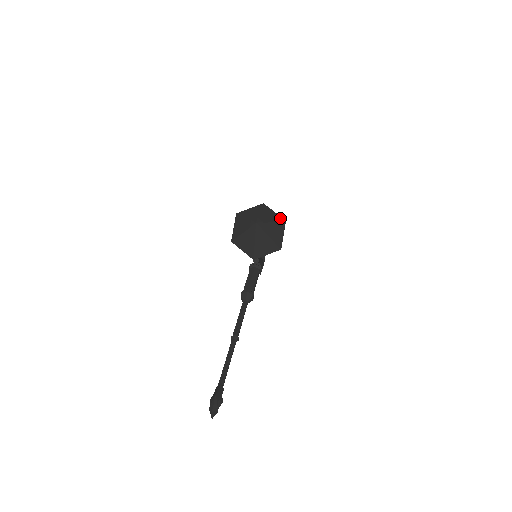
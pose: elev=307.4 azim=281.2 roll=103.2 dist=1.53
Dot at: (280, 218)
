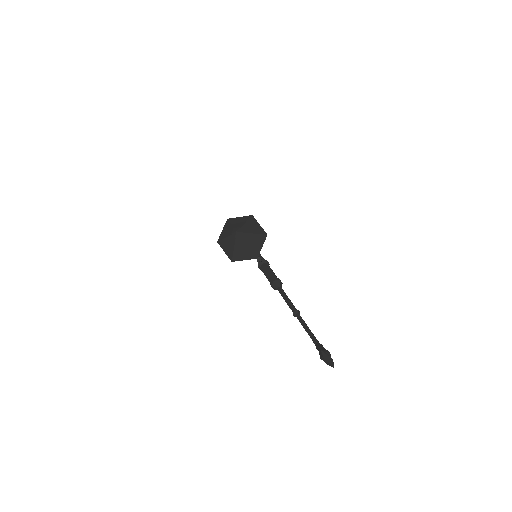
Dot at: (247, 217)
